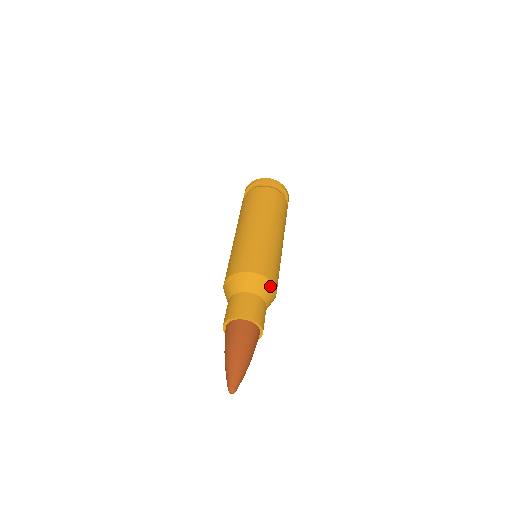
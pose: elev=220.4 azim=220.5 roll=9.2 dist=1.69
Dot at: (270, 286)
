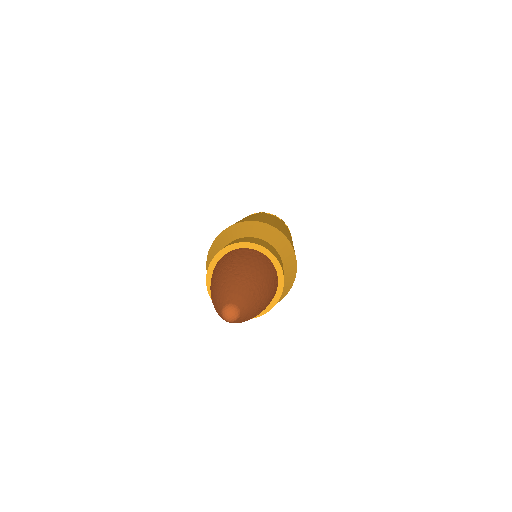
Dot at: (291, 253)
